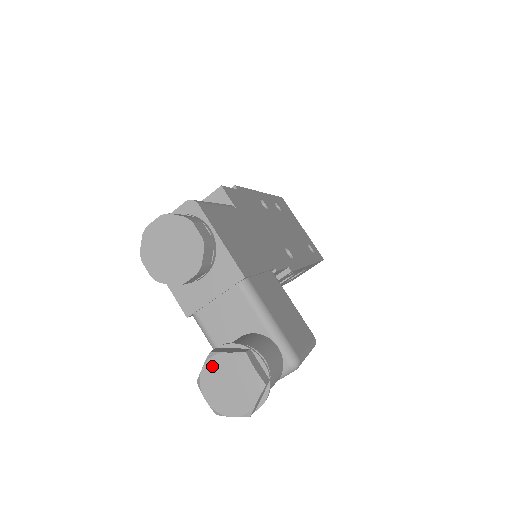
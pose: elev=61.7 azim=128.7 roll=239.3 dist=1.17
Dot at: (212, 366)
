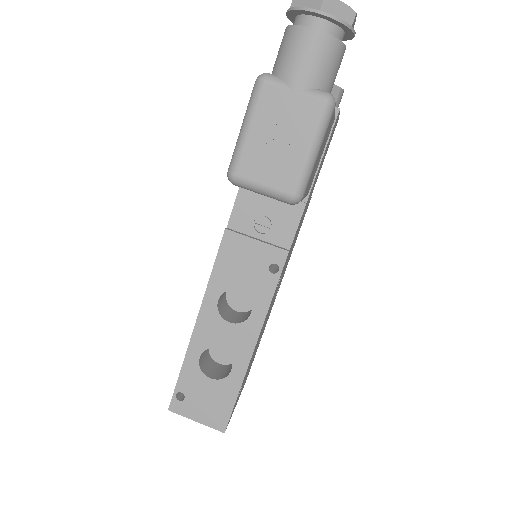
Dot at: occluded
